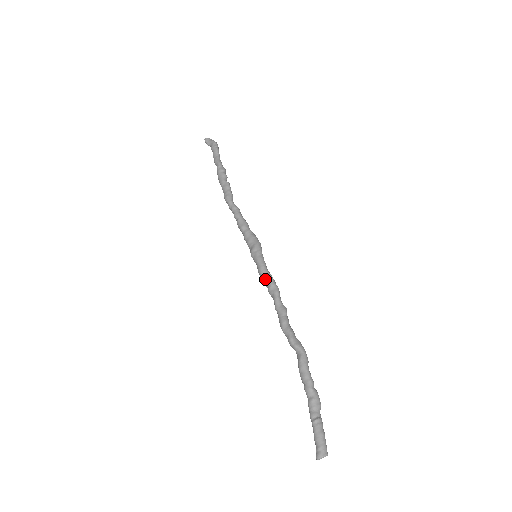
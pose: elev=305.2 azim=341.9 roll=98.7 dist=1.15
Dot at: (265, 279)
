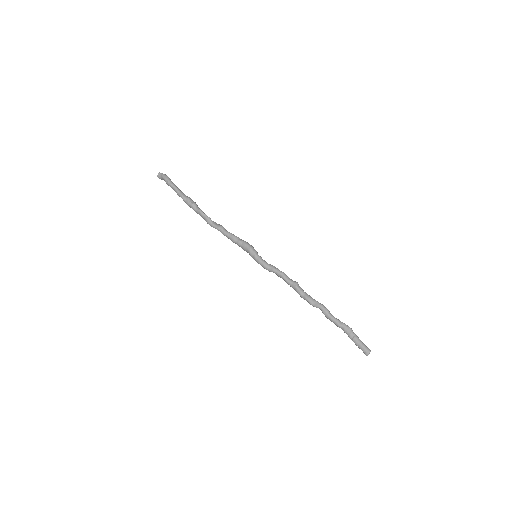
Dot at: occluded
